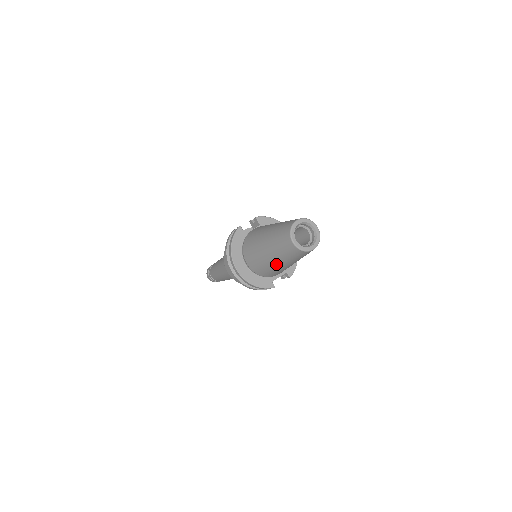
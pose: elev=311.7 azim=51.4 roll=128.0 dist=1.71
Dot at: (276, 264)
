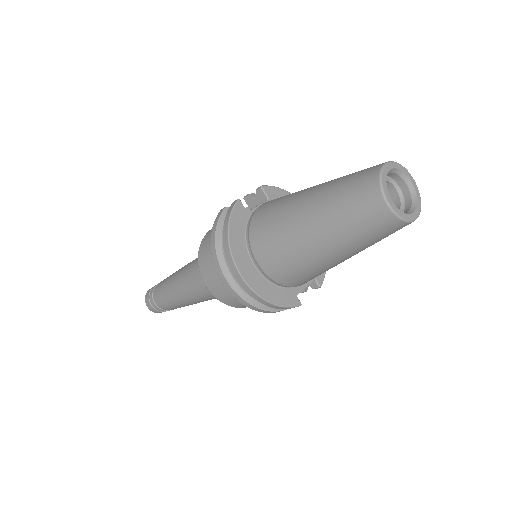
Dot at: (326, 257)
